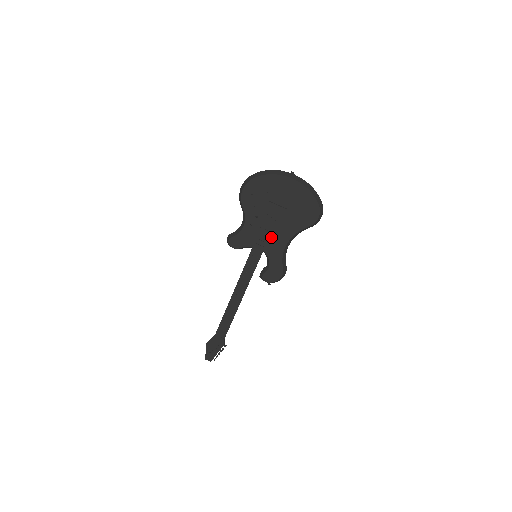
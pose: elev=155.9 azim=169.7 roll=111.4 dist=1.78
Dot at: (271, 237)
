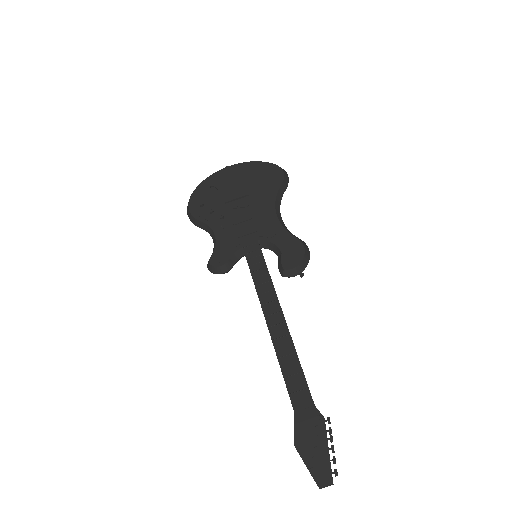
Dot at: (253, 221)
